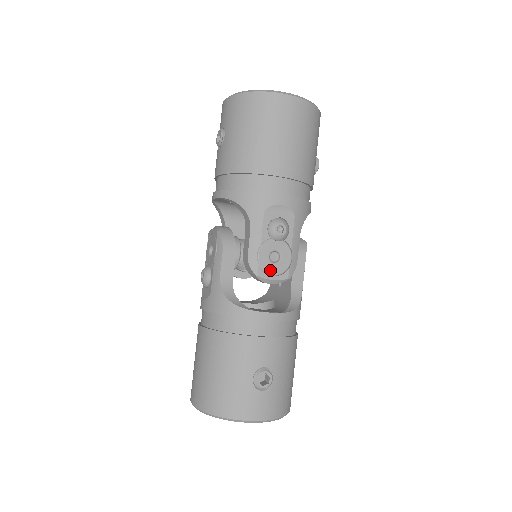
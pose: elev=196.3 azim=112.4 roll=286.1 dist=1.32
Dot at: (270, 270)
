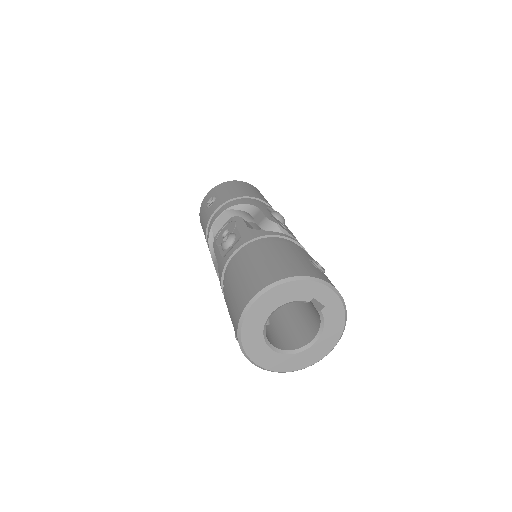
Dot at: (284, 228)
